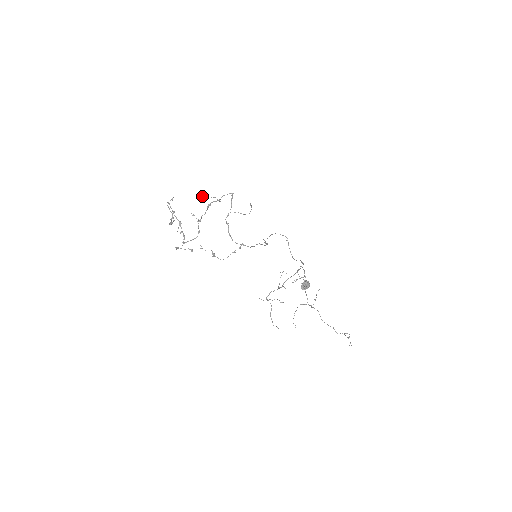
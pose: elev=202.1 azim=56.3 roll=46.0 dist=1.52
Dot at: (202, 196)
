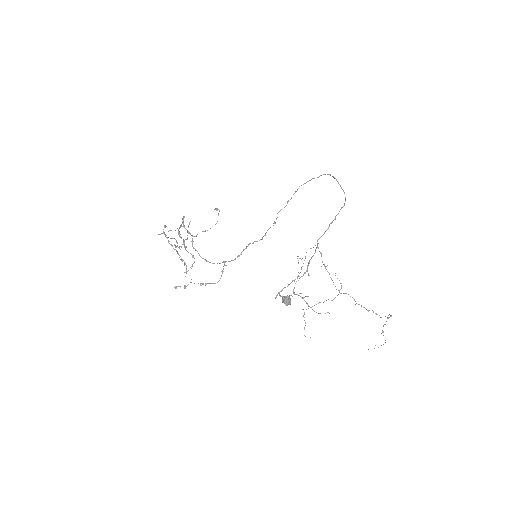
Dot at: (162, 233)
